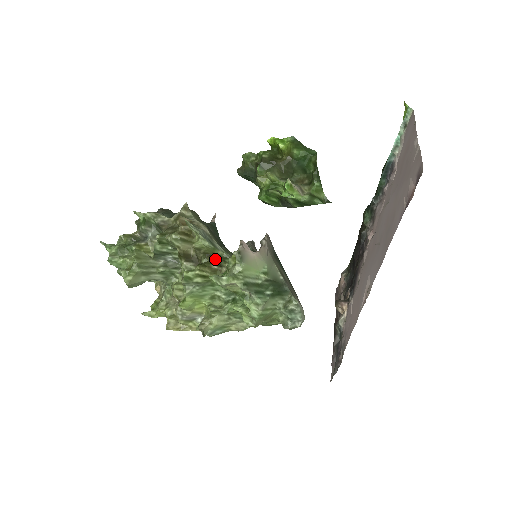
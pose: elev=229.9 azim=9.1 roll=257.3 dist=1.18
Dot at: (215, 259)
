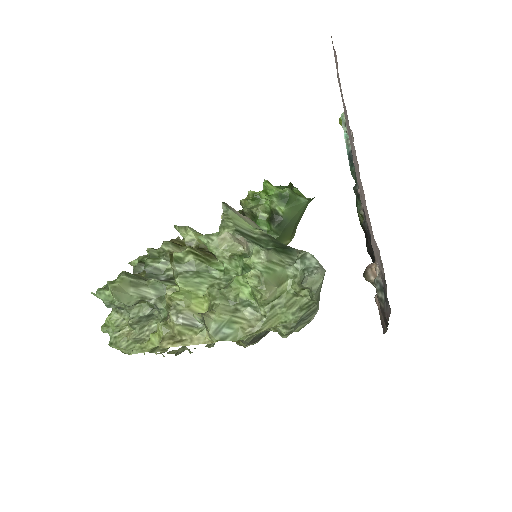
Dot at: (209, 251)
